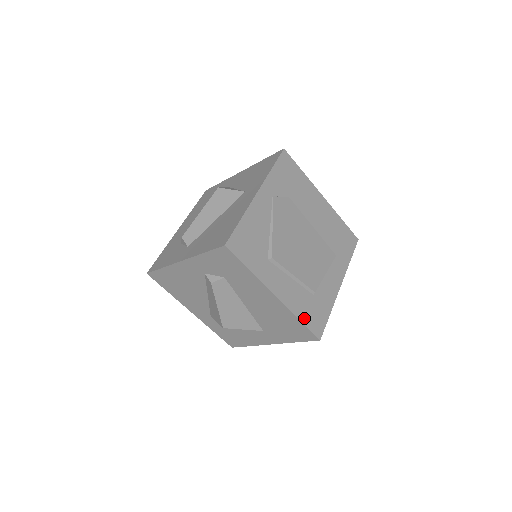
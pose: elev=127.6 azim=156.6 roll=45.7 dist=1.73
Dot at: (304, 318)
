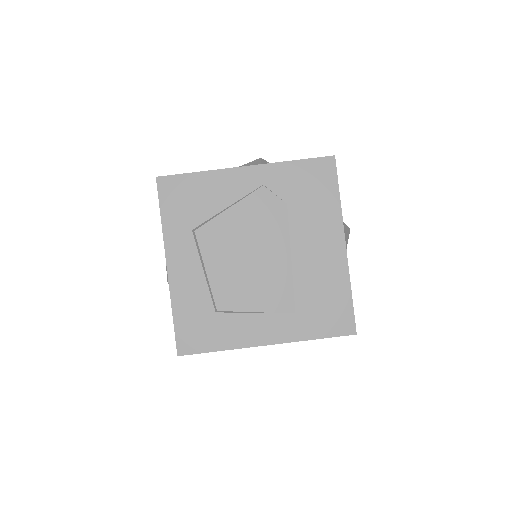
Dot at: (180, 318)
